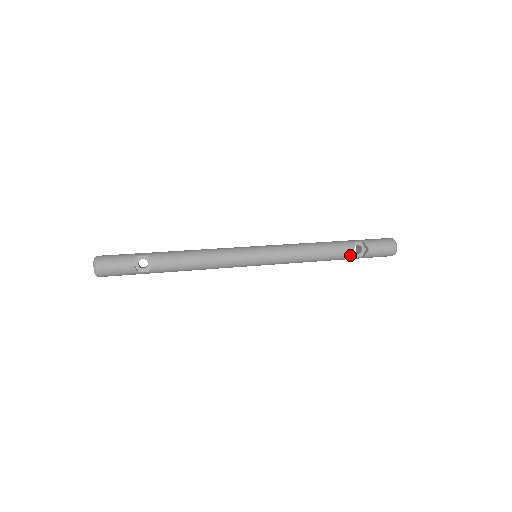
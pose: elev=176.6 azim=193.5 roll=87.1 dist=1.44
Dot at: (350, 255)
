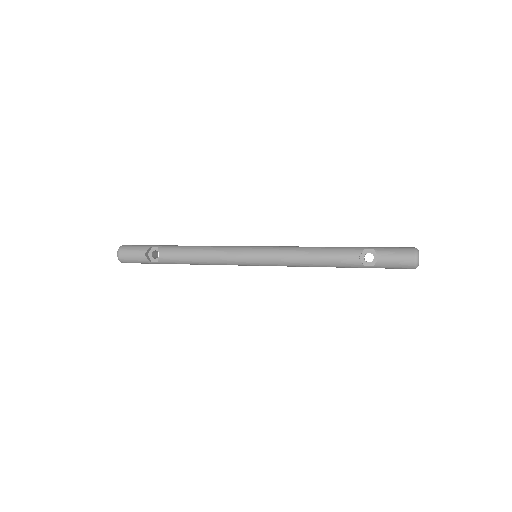
Dot at: (356, 263)
